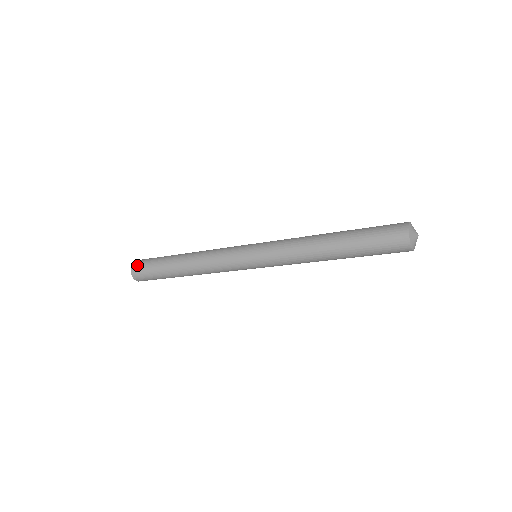
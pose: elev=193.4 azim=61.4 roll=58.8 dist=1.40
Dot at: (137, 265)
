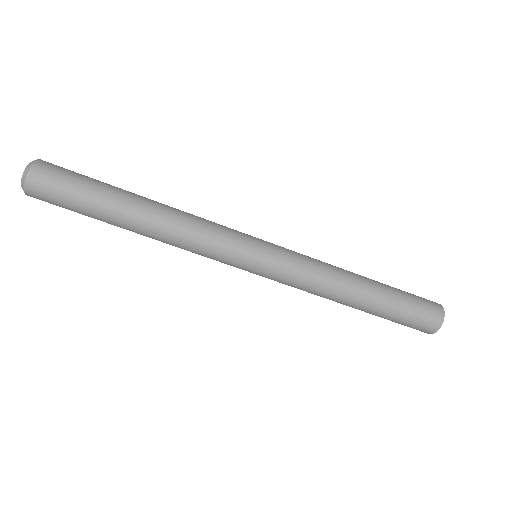
Dot at: (52, 164)
